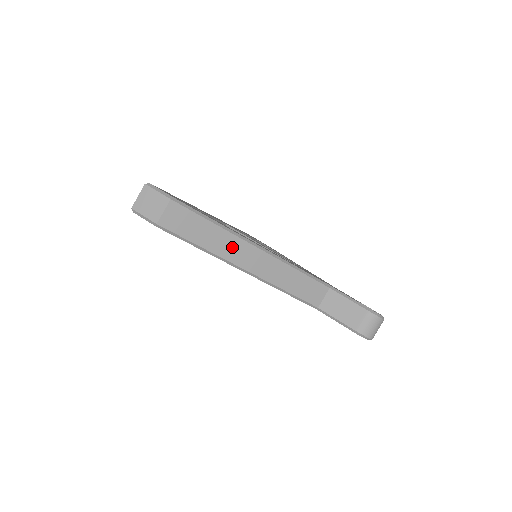
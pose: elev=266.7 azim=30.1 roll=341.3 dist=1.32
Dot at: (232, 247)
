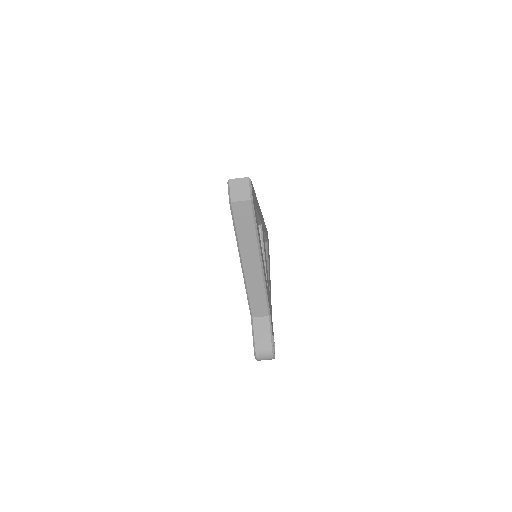
Dot at: (250, 249)
